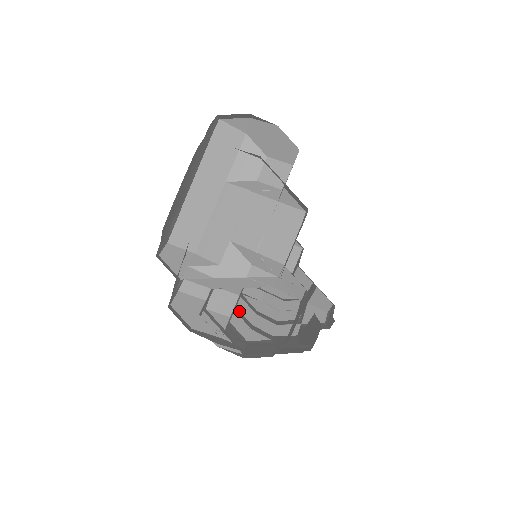
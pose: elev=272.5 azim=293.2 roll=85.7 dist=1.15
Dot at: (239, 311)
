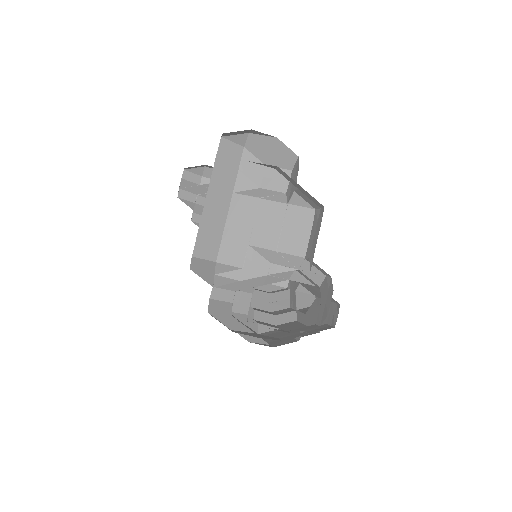
Dot at: occluded
